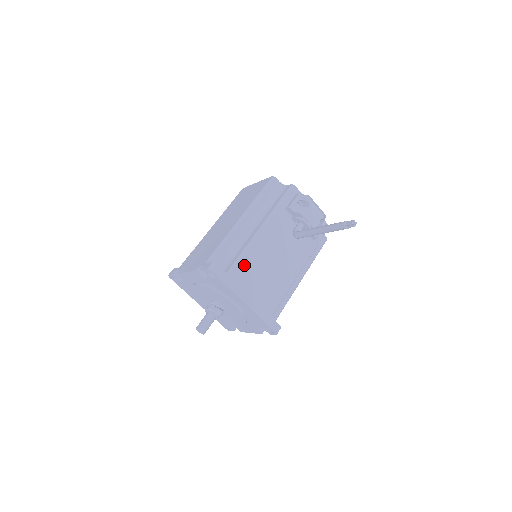
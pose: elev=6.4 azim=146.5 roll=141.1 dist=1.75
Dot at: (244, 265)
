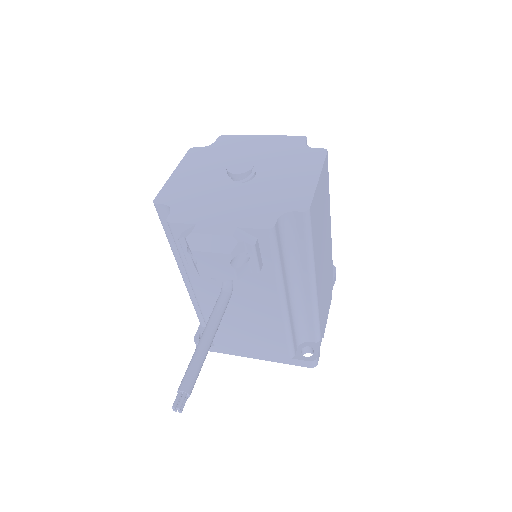
Dot at: (217, 333)
